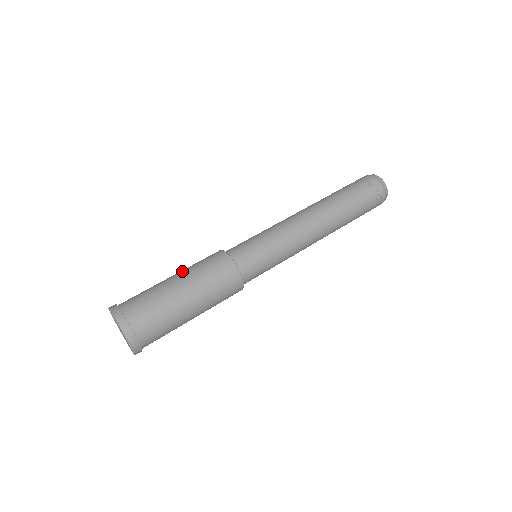
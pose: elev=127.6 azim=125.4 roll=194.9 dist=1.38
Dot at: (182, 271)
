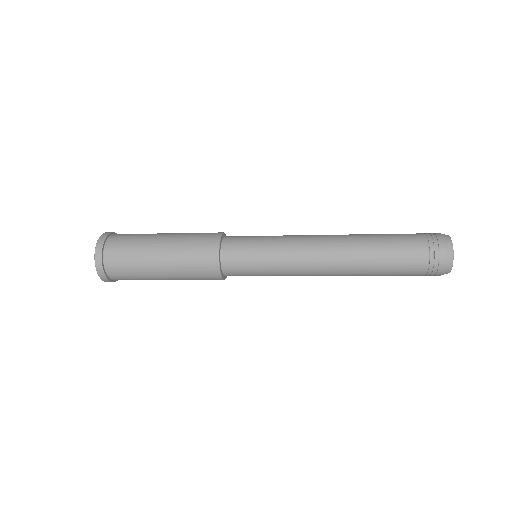
Dot at: occluded
